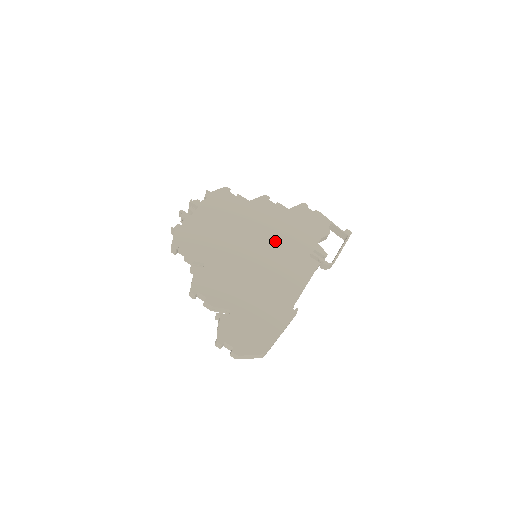
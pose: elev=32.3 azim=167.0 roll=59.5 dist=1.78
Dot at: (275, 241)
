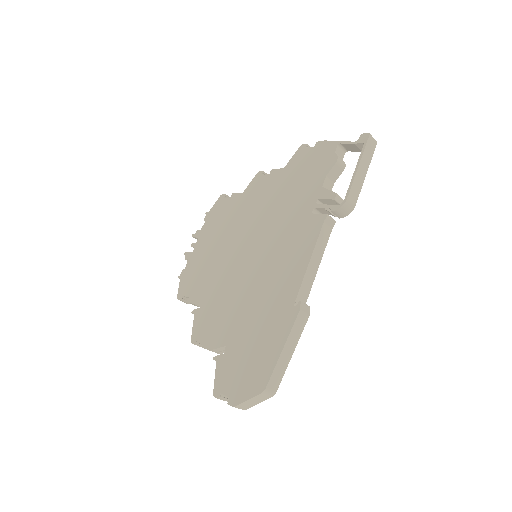
Dot at: (270, 223)
